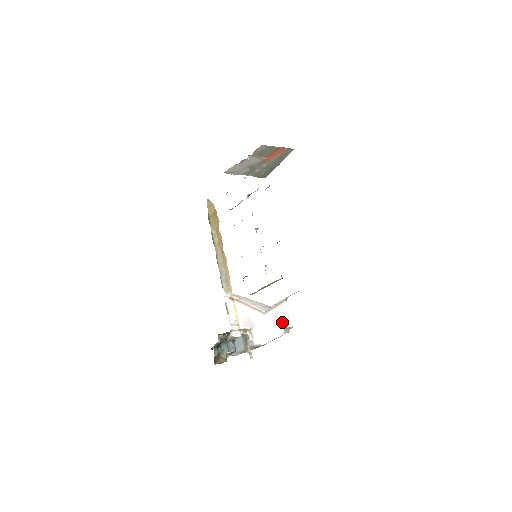
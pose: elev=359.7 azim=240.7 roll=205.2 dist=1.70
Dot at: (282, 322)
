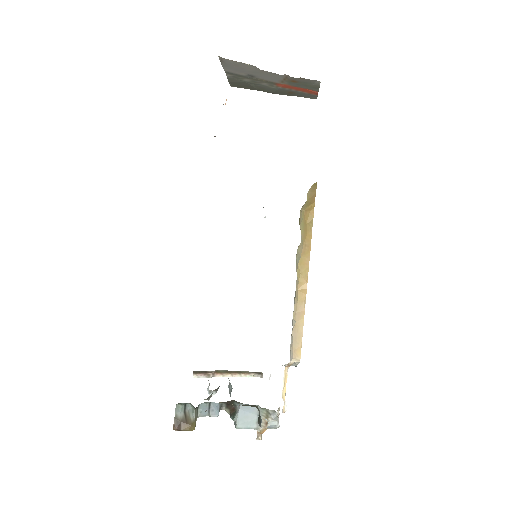
Dot at: occluded
